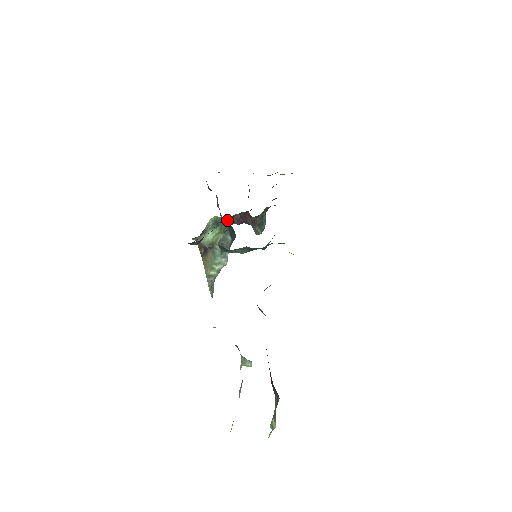
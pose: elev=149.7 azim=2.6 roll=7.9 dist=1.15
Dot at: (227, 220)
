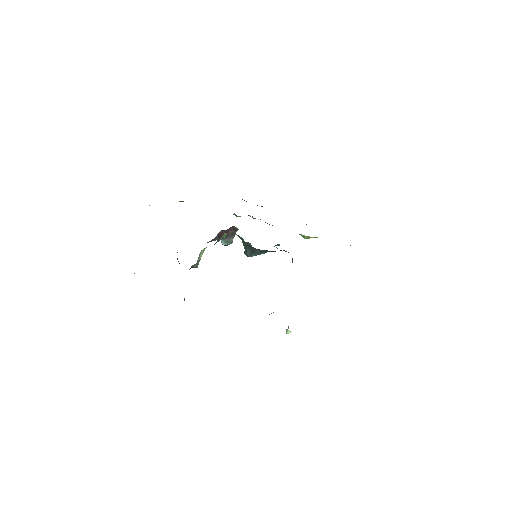
Dot at: occluded
